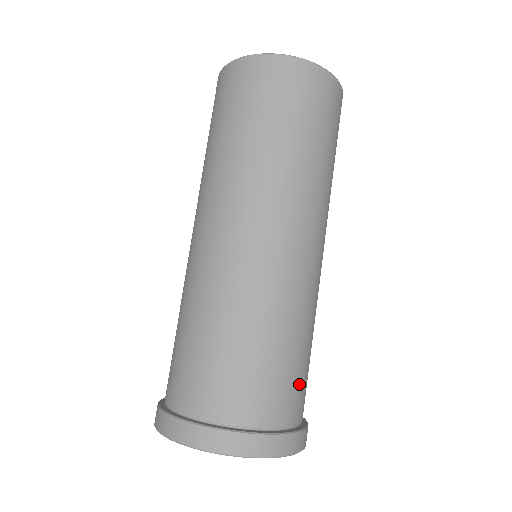
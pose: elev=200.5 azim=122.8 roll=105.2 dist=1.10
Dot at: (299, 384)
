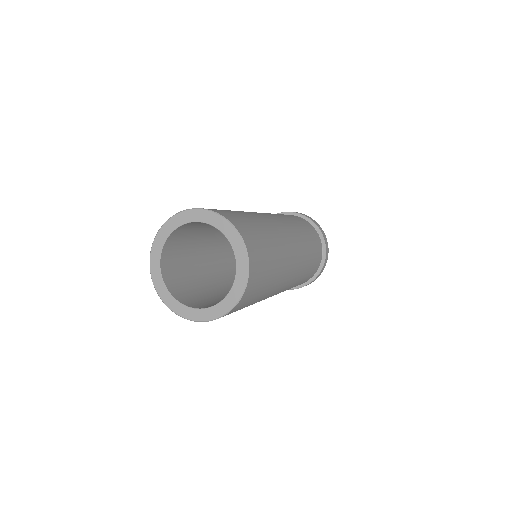
Dot at: occluded
